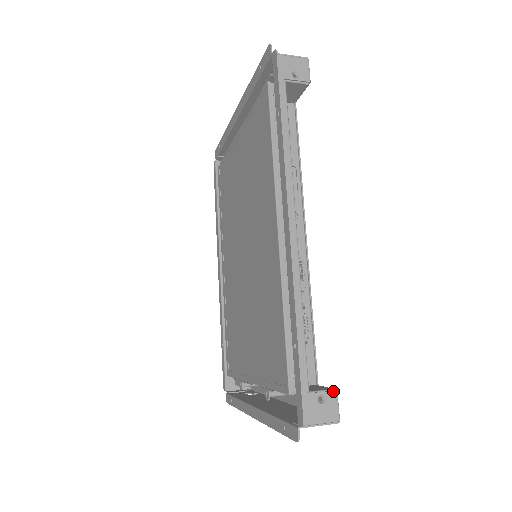
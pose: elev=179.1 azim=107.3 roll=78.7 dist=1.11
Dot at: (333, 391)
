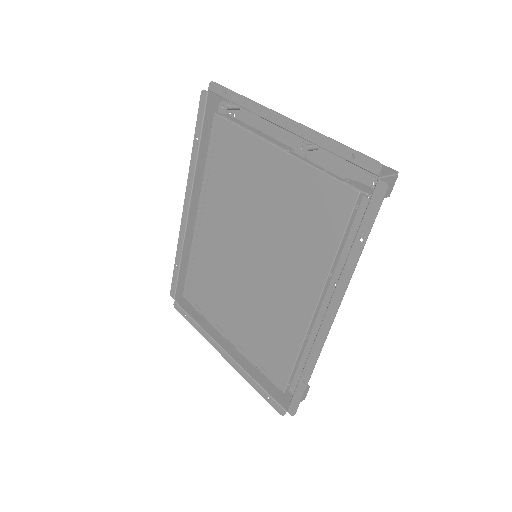
Dot at: (308, 388)
